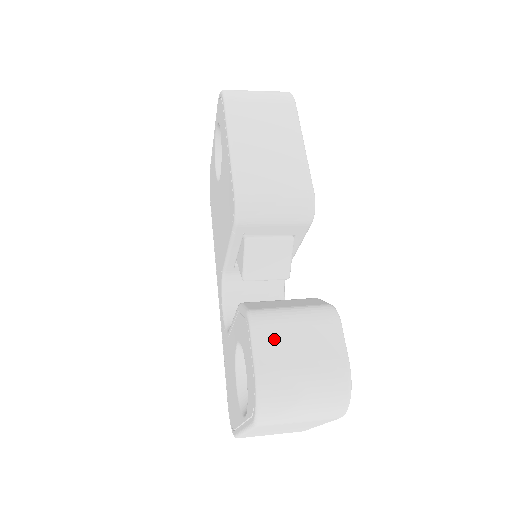
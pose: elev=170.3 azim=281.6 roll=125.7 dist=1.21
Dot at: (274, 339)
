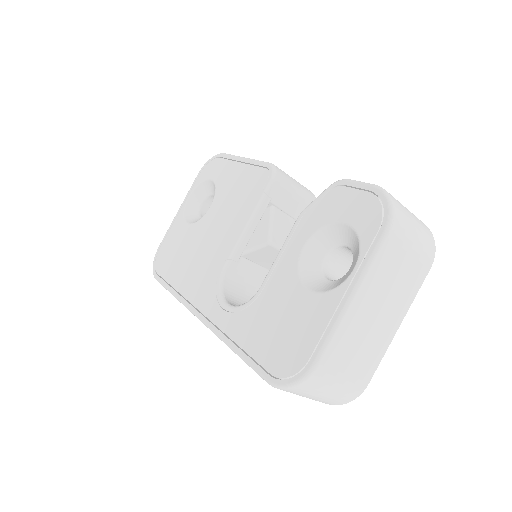
Dot at: occluded
